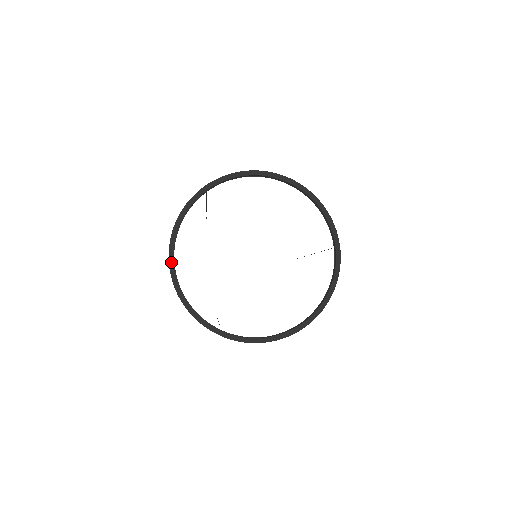
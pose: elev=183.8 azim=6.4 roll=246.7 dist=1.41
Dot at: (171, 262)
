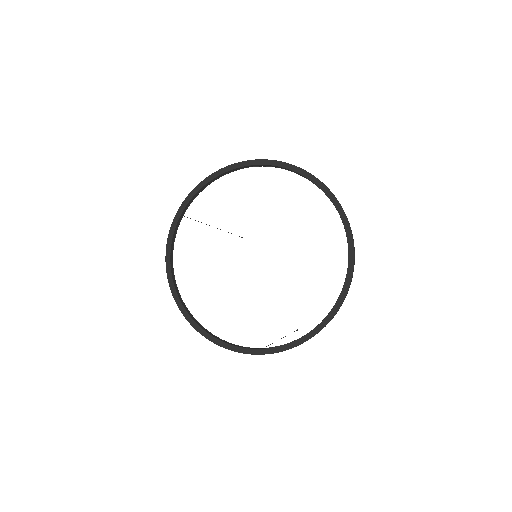
Dot at: (178, 302)
